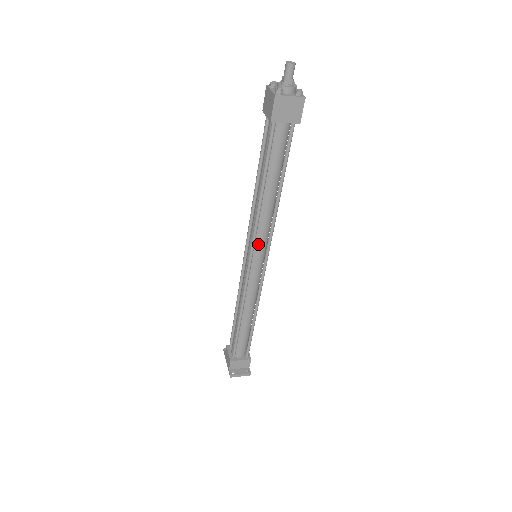
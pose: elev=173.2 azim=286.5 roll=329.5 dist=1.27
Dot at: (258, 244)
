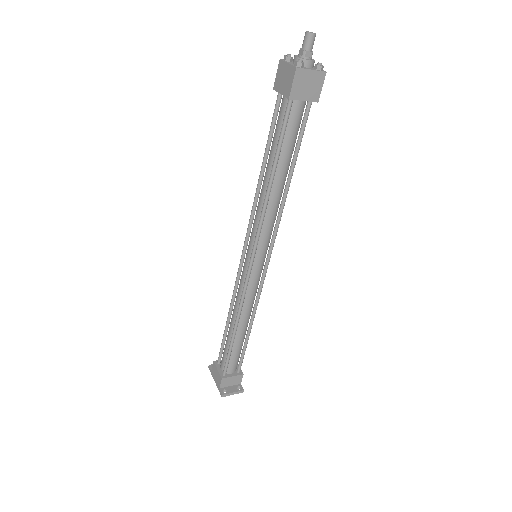
Dot at: (261, 241)
